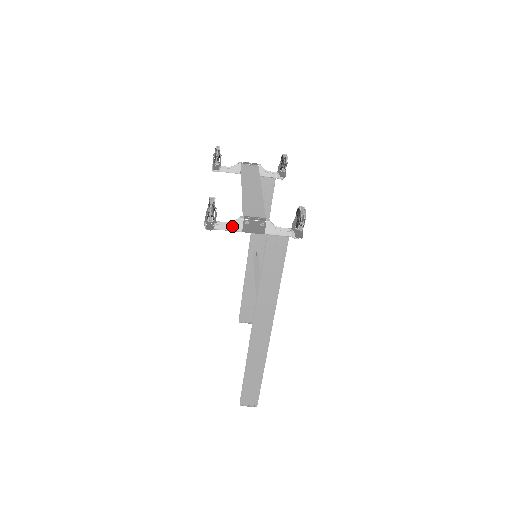
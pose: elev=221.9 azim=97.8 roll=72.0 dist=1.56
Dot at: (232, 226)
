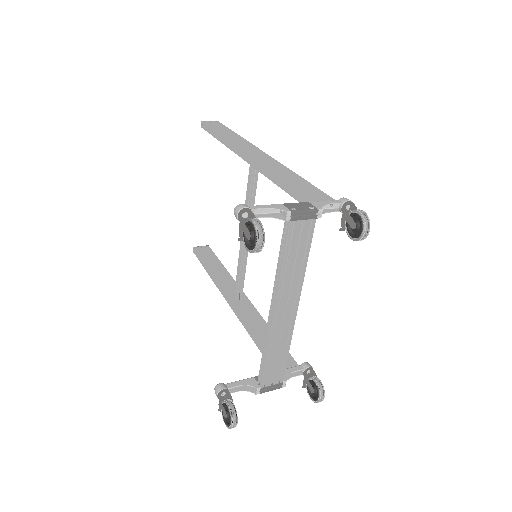
Dot at: (245, 390)
